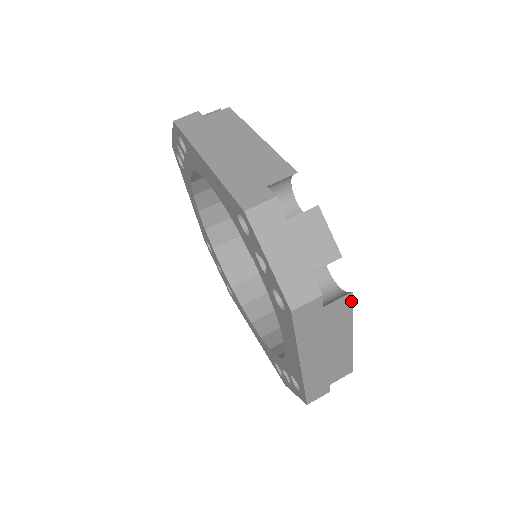
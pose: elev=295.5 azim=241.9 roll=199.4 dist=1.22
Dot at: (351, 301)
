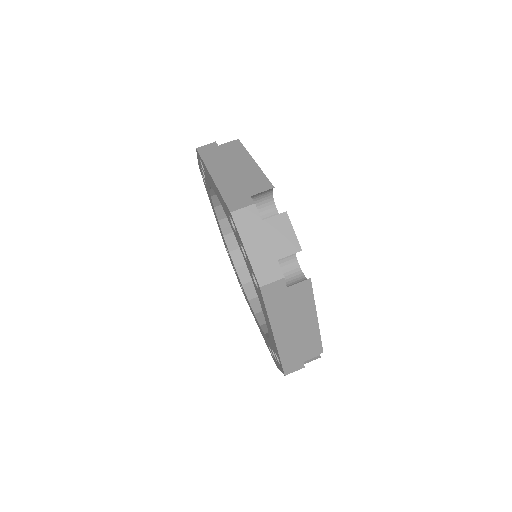
Dot at: (311, 286)
